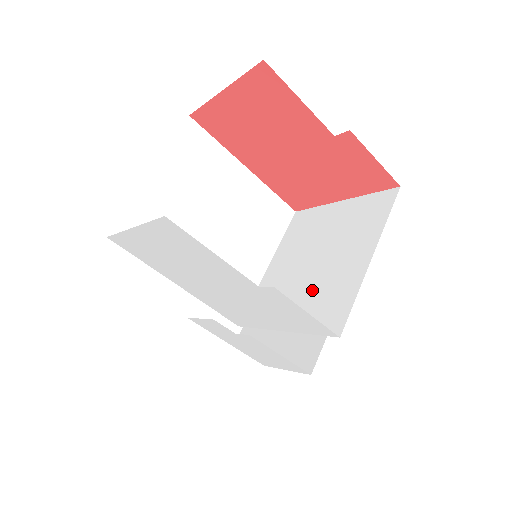
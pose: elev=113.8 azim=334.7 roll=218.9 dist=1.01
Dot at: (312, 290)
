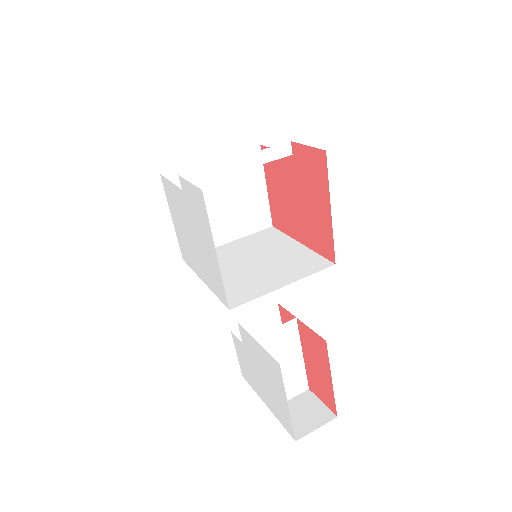
Dot at: occluded
